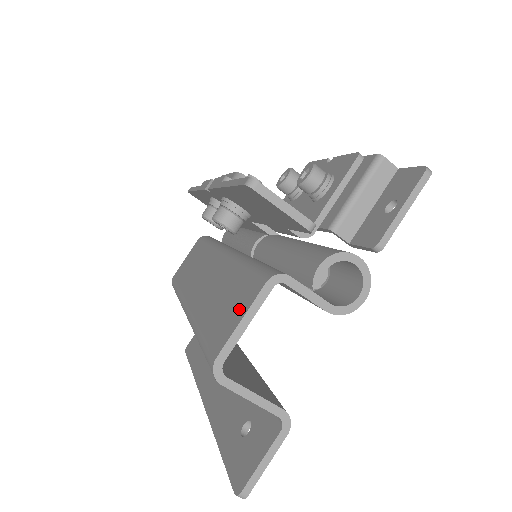
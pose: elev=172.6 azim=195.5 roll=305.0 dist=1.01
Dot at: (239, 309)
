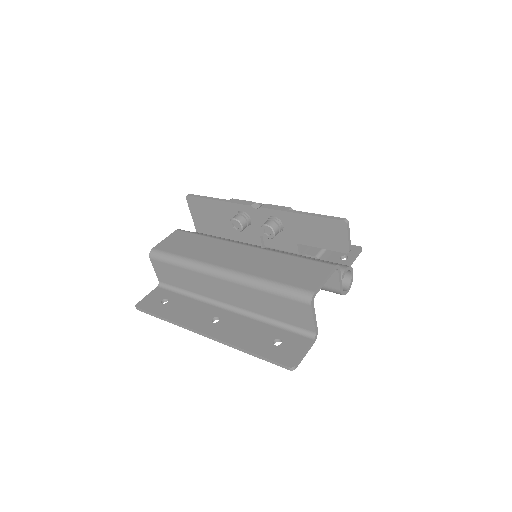
Dot at: (317, 274)
